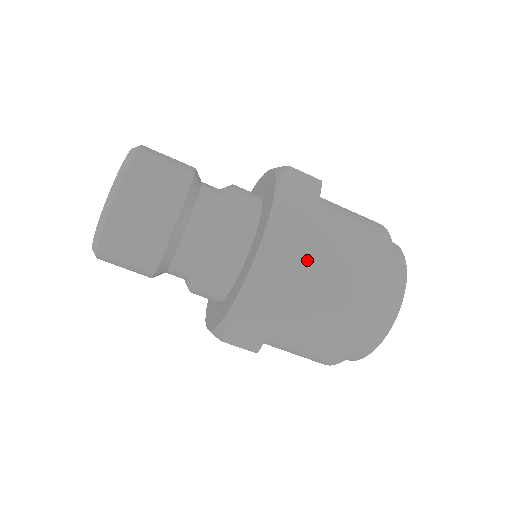
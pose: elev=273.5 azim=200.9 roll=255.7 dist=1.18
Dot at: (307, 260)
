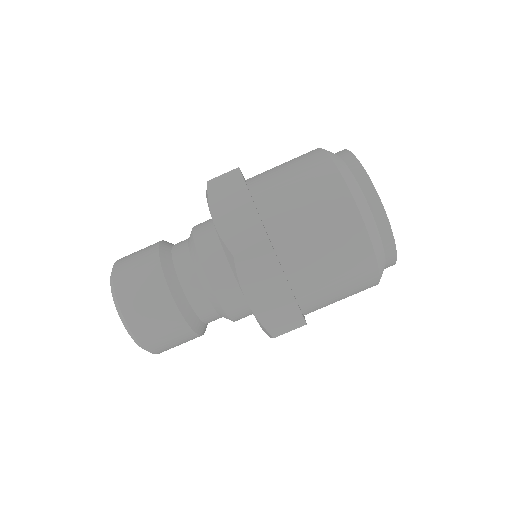
Dot at: (264, 235)
